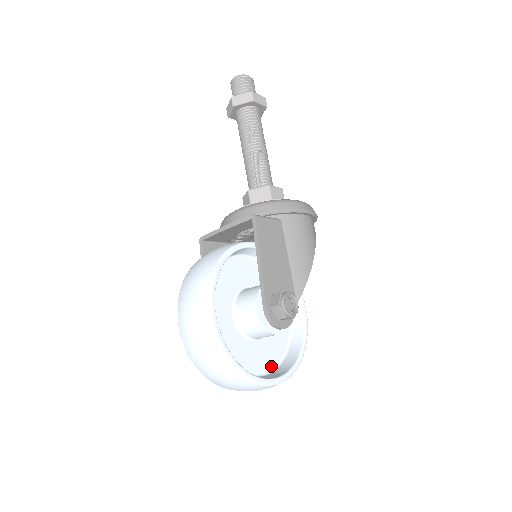
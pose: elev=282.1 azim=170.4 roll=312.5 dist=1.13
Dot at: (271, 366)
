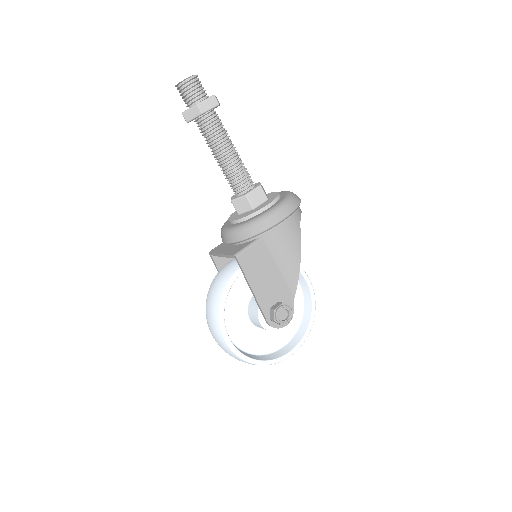
Dot at: (291, 333)
